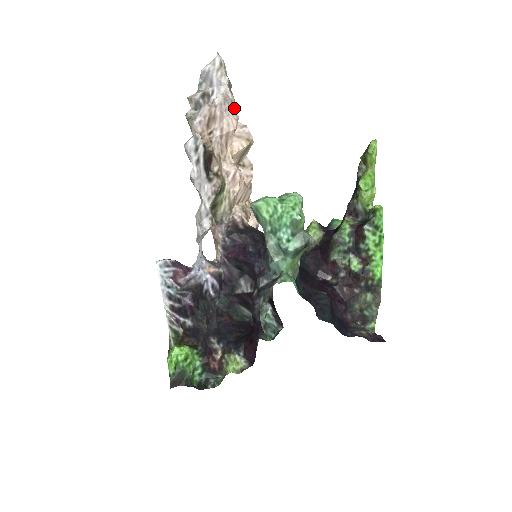
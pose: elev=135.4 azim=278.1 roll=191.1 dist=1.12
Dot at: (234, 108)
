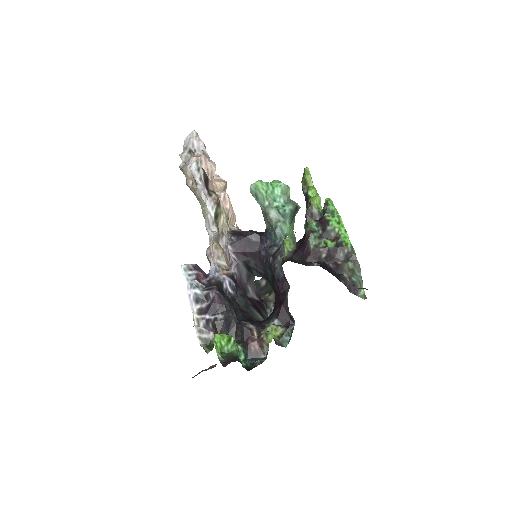
Dot at: occluded
